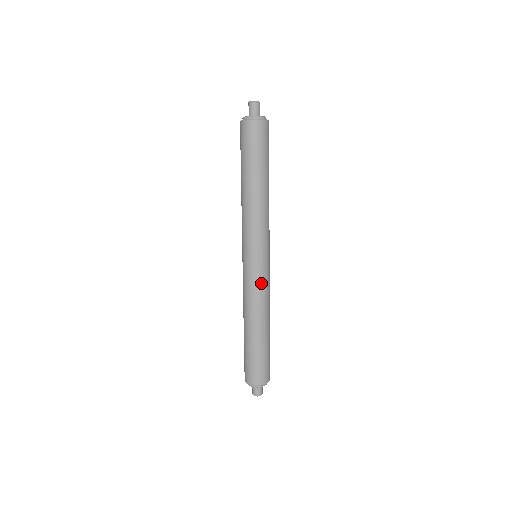
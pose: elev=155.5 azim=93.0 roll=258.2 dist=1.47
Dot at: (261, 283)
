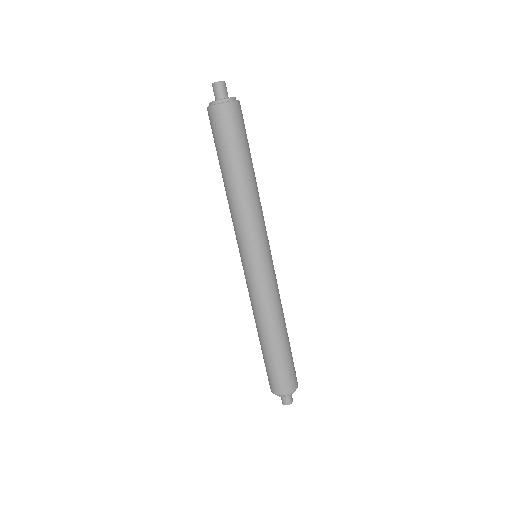
Dot at: (258, 287)
